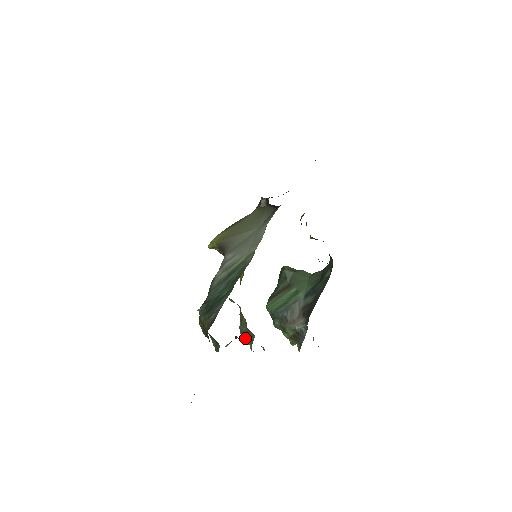
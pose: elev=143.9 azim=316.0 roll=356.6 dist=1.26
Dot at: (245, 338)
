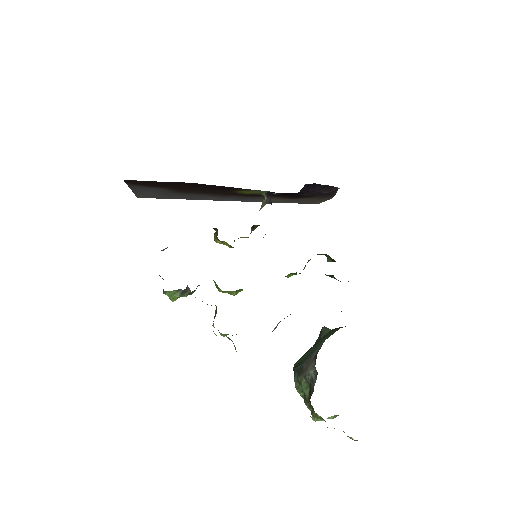
Dot at: occluded
